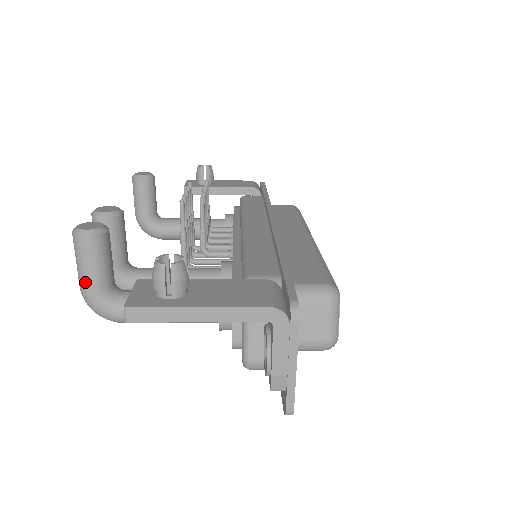
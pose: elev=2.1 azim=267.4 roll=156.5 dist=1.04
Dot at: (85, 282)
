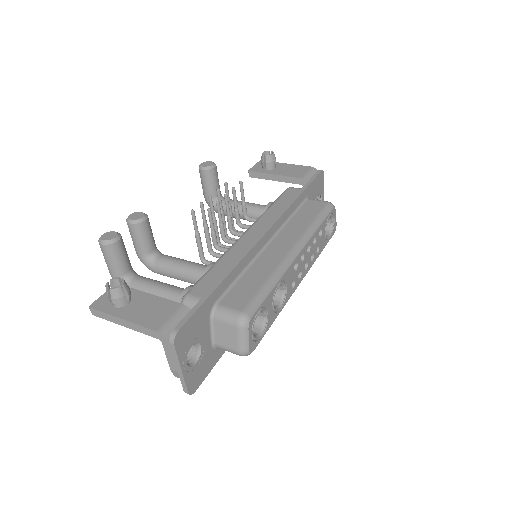
Dot at: (109, 269)
